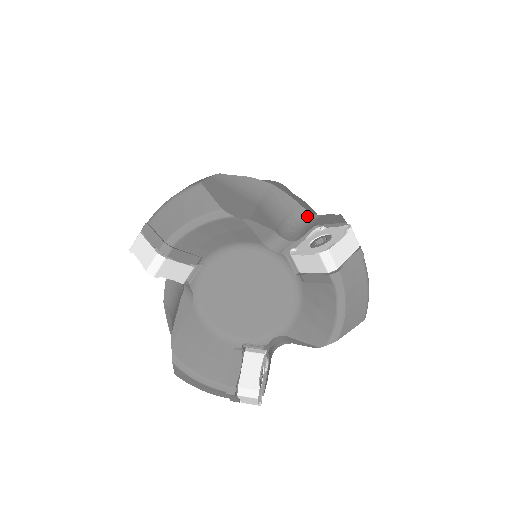
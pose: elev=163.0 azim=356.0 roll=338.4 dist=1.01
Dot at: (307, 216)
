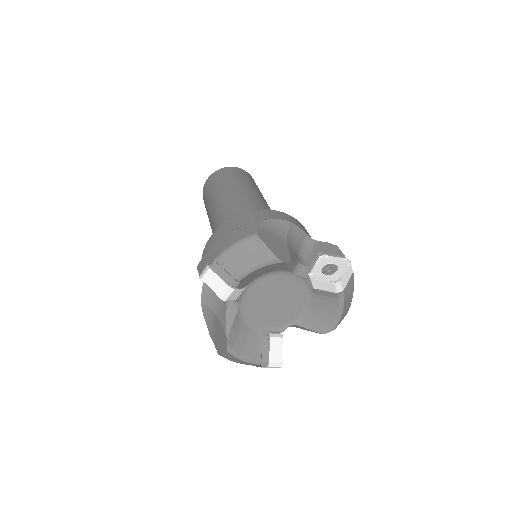
Dot at: (310, 242)
